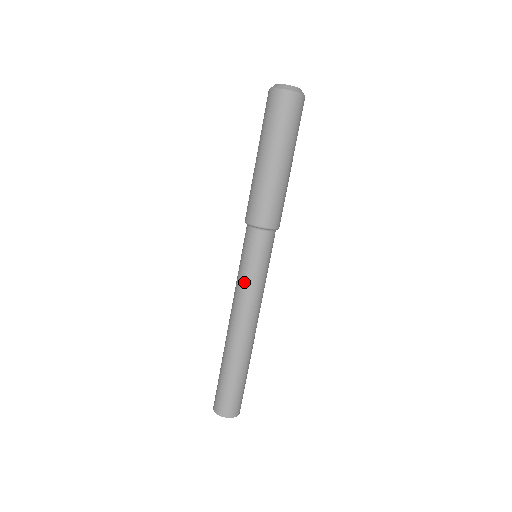
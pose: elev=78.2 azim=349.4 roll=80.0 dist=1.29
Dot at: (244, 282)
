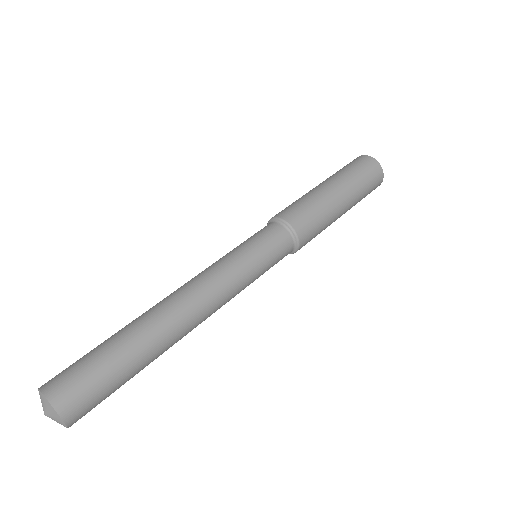
Dot at: (221, 258)
